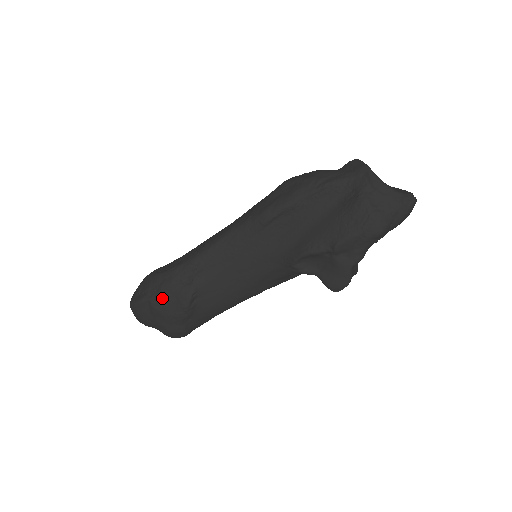
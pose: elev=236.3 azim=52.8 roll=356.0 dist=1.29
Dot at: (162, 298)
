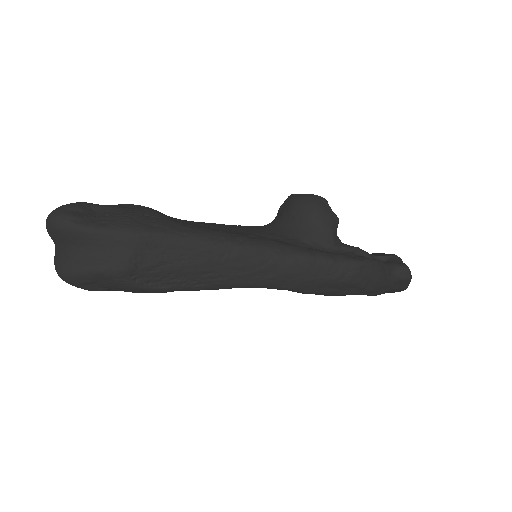
Dot at: occluded
